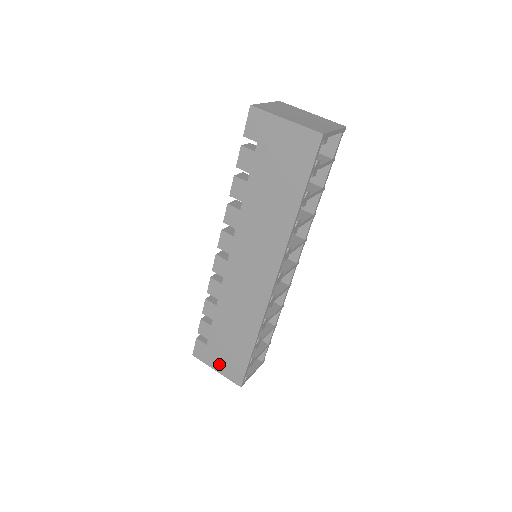
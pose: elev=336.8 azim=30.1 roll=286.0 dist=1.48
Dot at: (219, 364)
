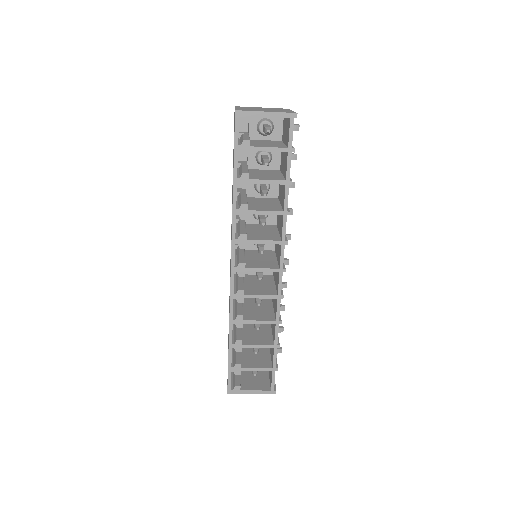
Dot at: occluded
